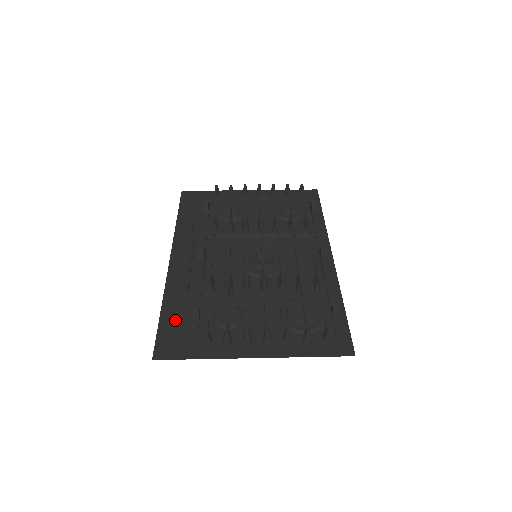
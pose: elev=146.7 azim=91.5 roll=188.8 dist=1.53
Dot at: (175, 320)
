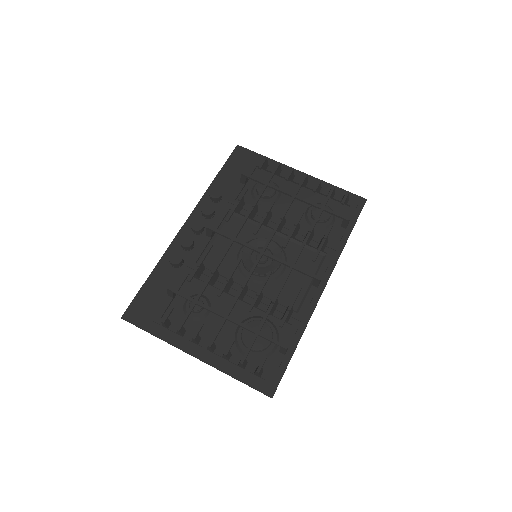
Dot at: (155, 290)
